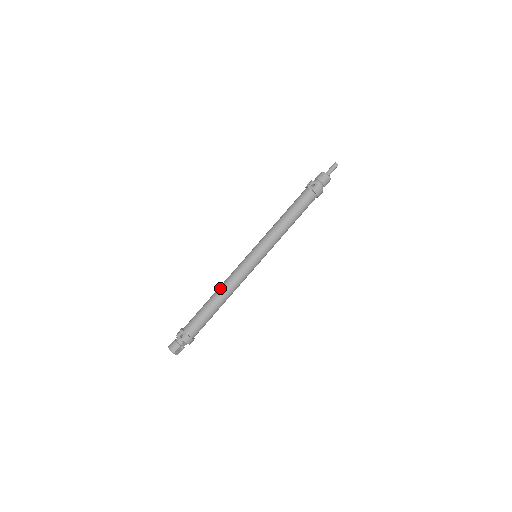
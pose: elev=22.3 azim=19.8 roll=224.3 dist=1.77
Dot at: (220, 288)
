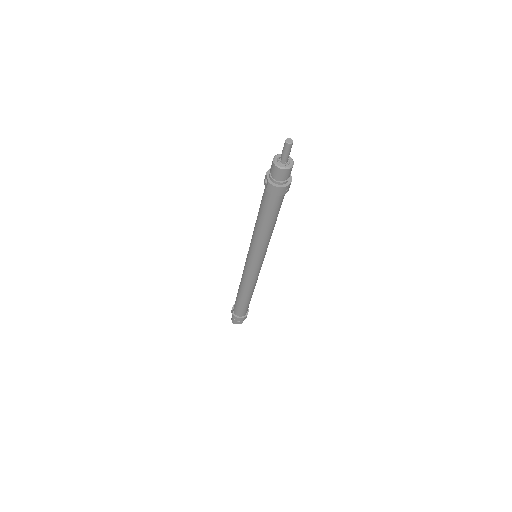
Dot at: (240, 282)
